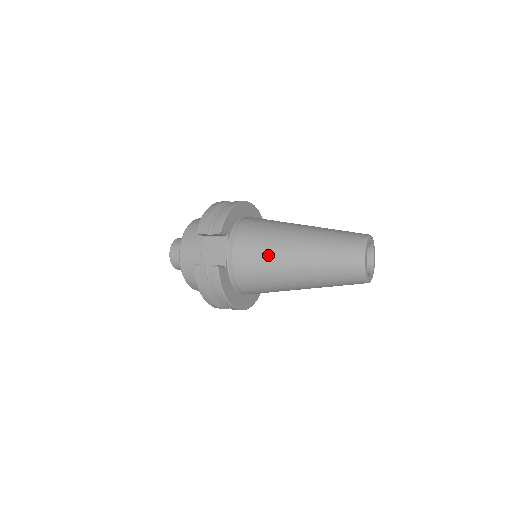
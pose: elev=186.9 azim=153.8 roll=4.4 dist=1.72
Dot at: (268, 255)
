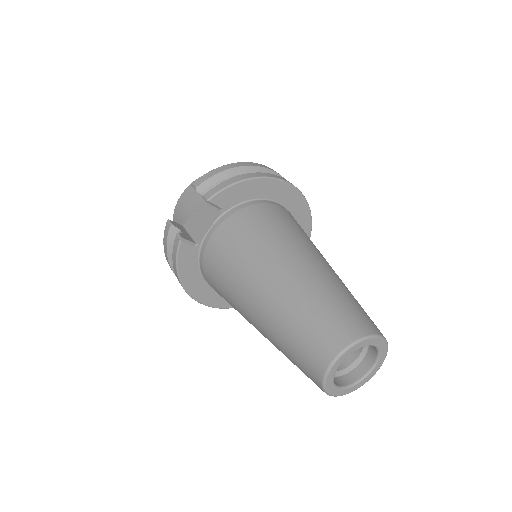
Dot at: (240, 265)
